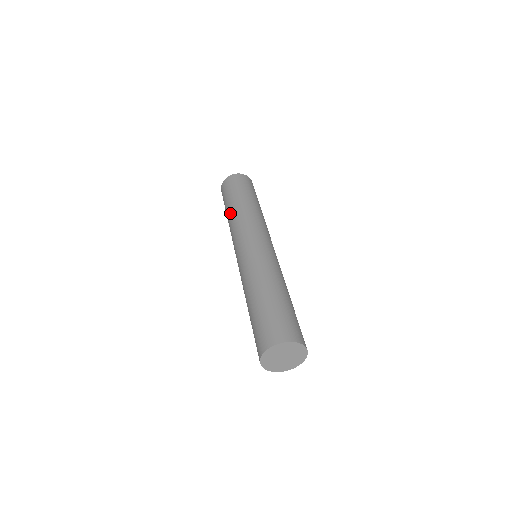
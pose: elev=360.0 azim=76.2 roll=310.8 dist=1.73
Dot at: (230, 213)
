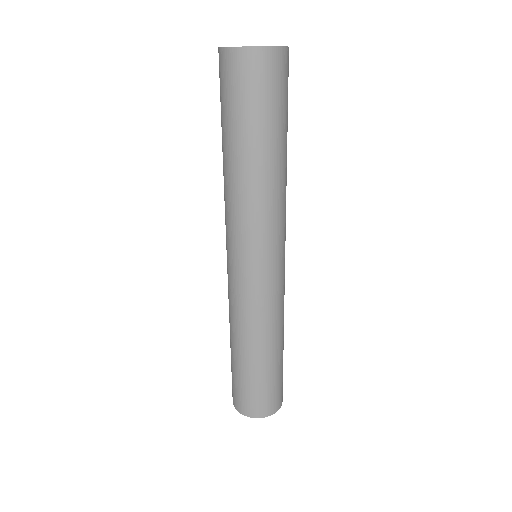
Dot at: (224, 167)
